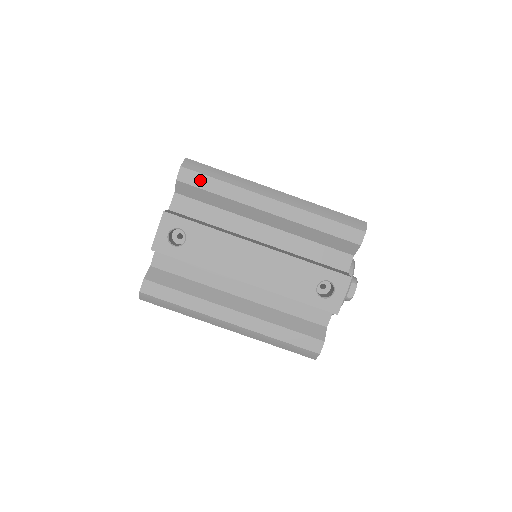
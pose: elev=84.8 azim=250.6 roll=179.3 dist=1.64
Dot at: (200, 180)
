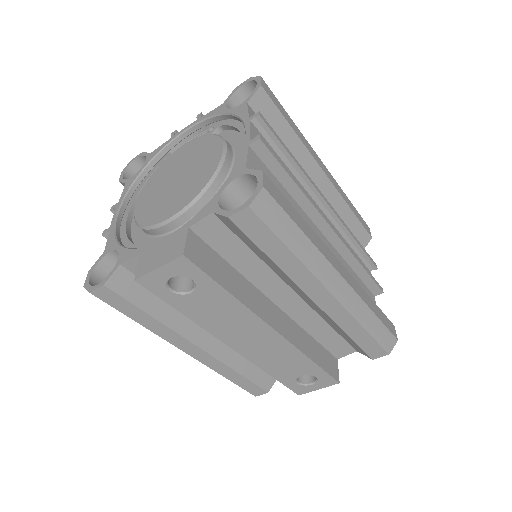
Dot at: (262, 235)
